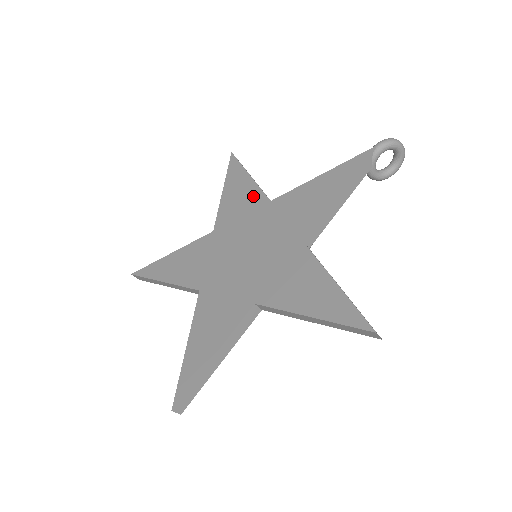
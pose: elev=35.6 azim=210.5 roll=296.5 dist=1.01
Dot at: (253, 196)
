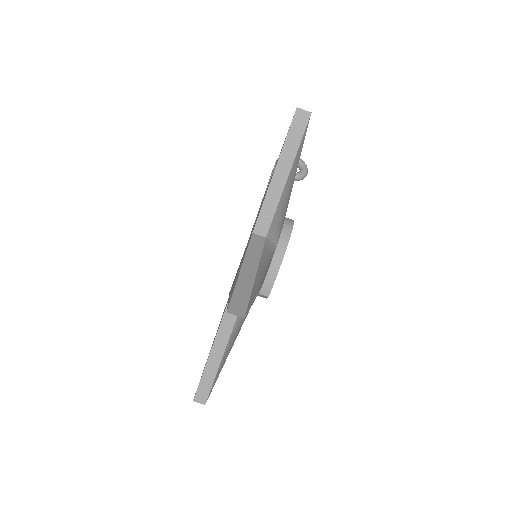
Dot at: occluded
